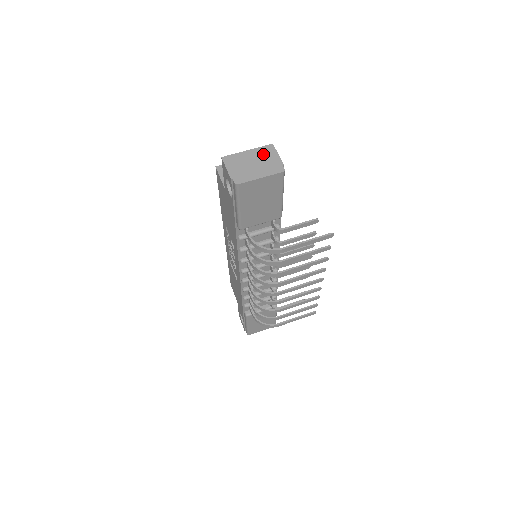
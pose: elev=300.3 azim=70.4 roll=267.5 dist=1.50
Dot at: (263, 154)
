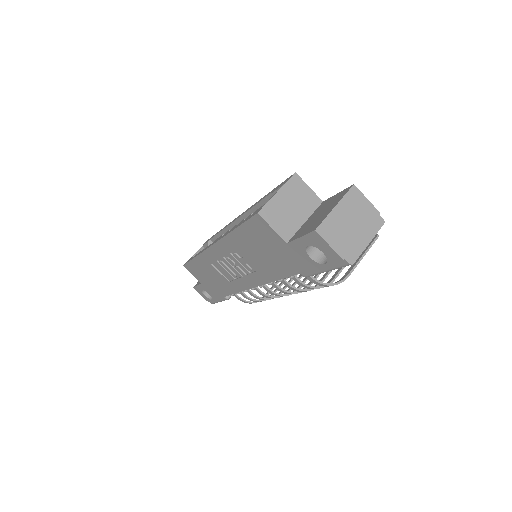
Dot at: (353, 206)
